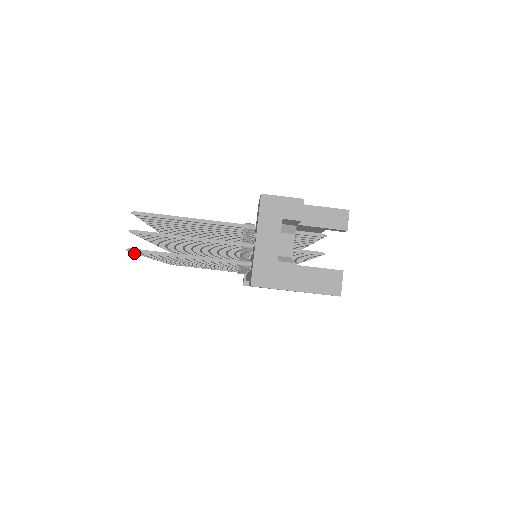
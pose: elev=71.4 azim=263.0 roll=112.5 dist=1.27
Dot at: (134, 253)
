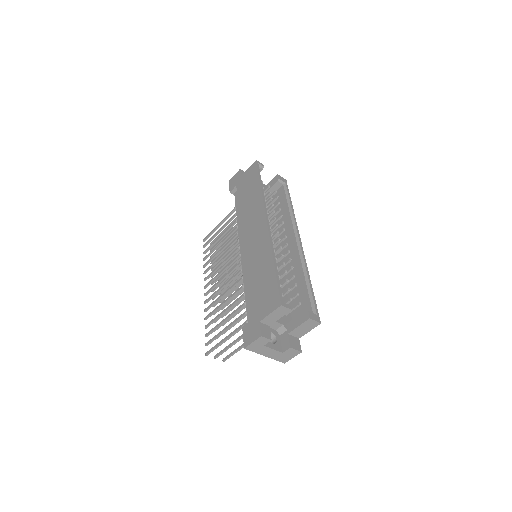
Dot at: occluded
